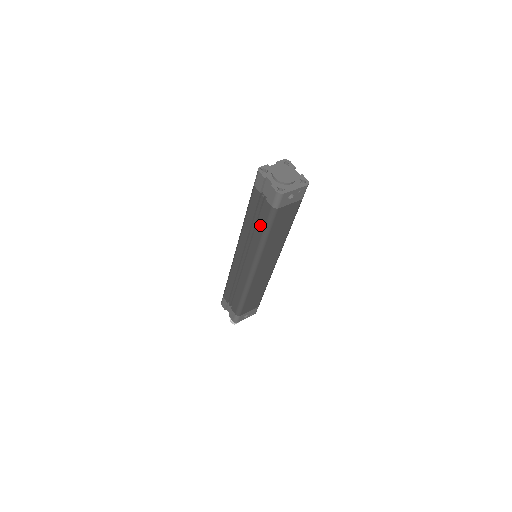
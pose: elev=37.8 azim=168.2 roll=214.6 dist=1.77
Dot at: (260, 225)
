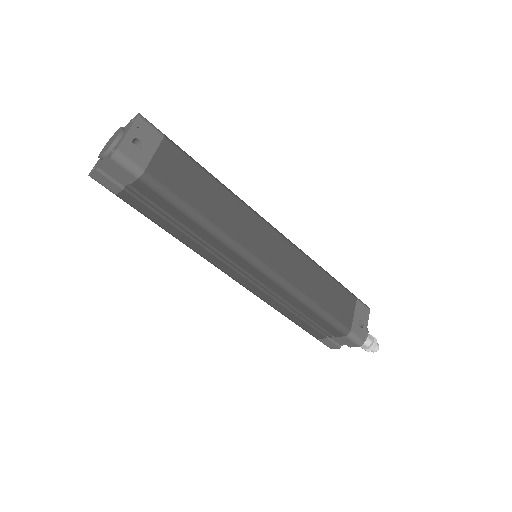
Dot at: (176, 216)
